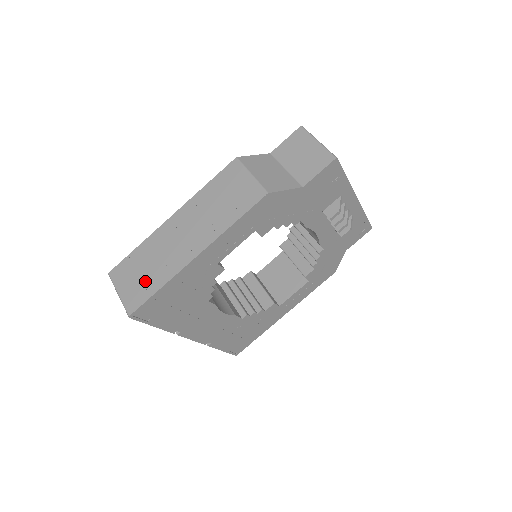
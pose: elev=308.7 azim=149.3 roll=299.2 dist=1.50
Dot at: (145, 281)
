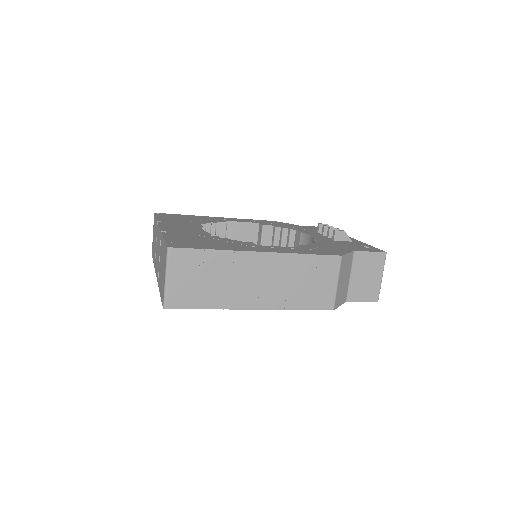
Dot at: (199, 290)
